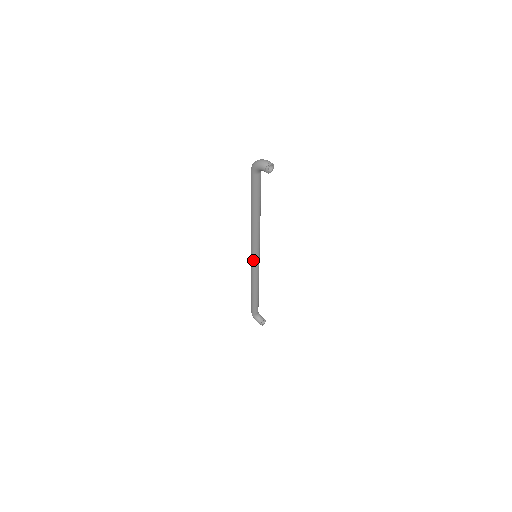
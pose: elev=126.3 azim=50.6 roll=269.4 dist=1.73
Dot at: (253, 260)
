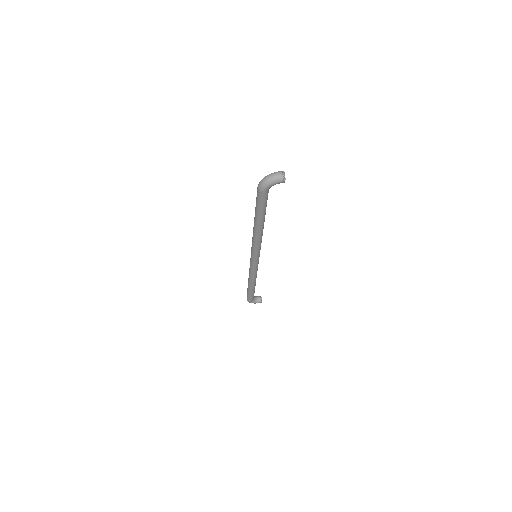
Dot at: (256, 261)
